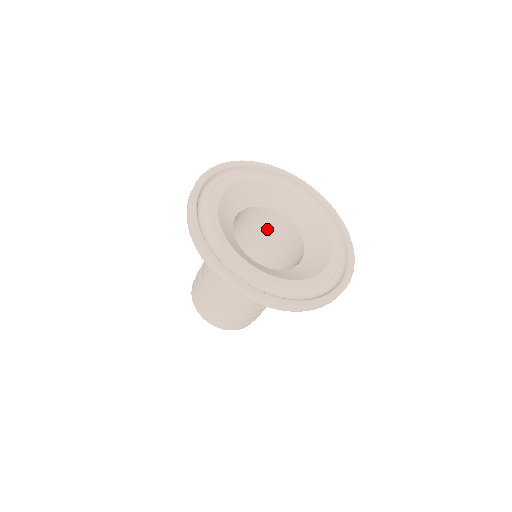
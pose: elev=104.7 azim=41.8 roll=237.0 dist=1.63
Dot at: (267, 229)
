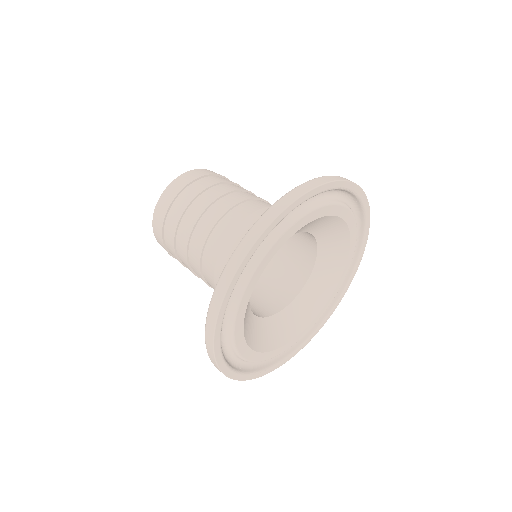
Dot at: occluded
